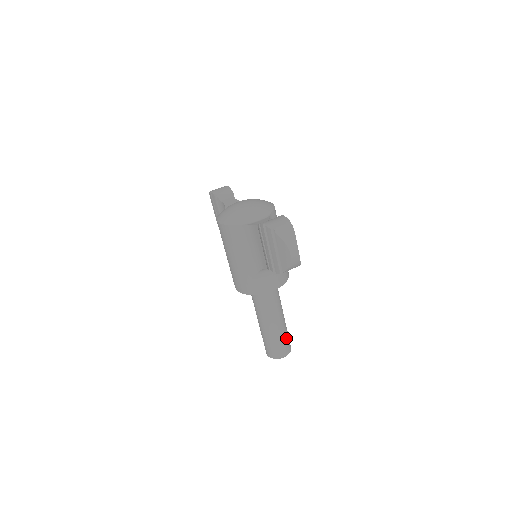
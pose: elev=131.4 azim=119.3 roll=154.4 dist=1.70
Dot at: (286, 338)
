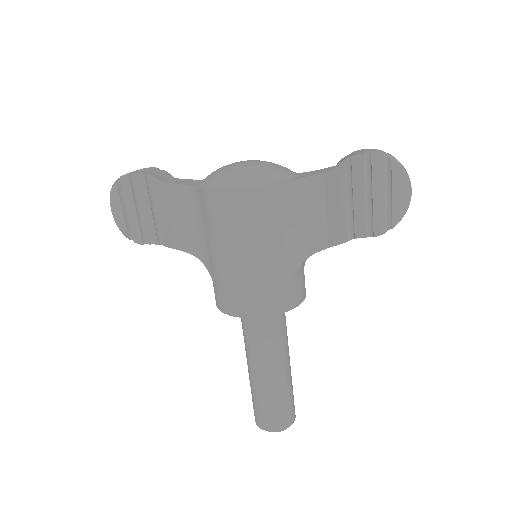
Dot at: occluded
